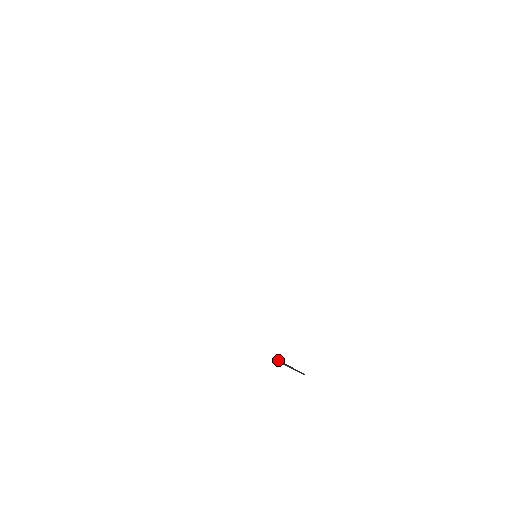
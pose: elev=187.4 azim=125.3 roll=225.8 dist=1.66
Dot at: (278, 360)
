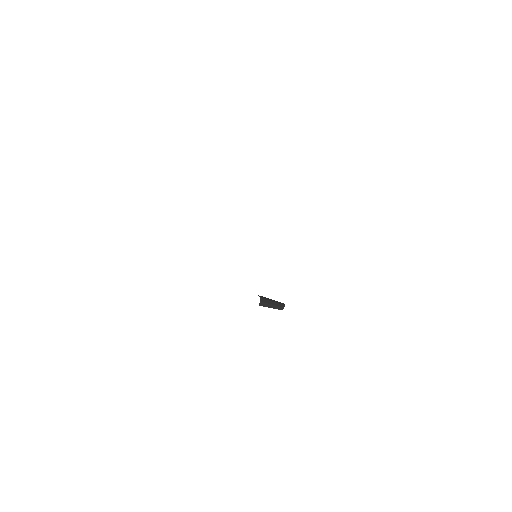
Dot at: (261, 303)
